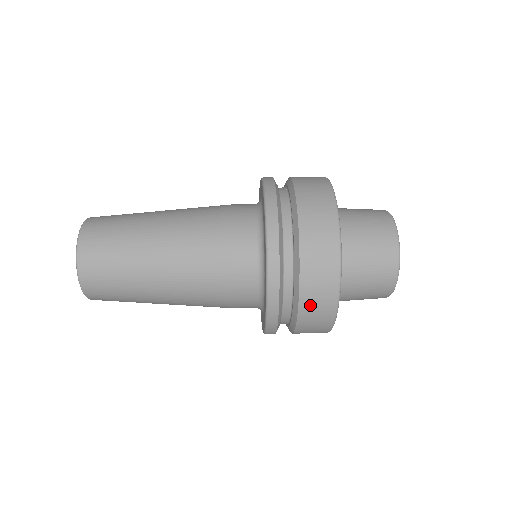
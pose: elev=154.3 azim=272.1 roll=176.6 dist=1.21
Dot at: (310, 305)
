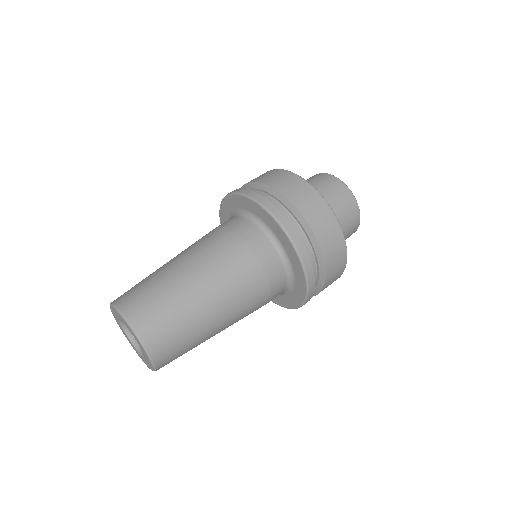
Dot at: occluded
